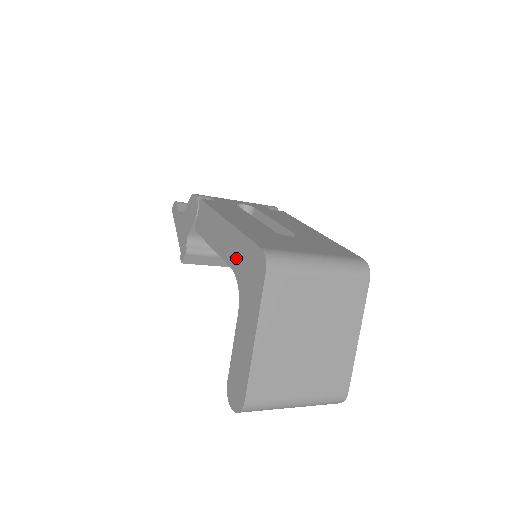
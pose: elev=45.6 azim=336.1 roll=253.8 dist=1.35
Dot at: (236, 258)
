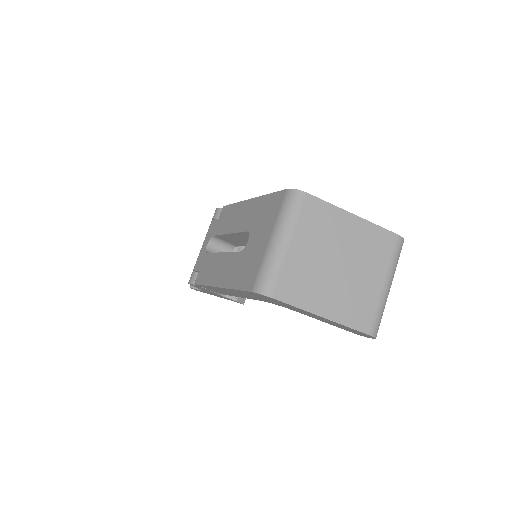
Dot at: occluded
